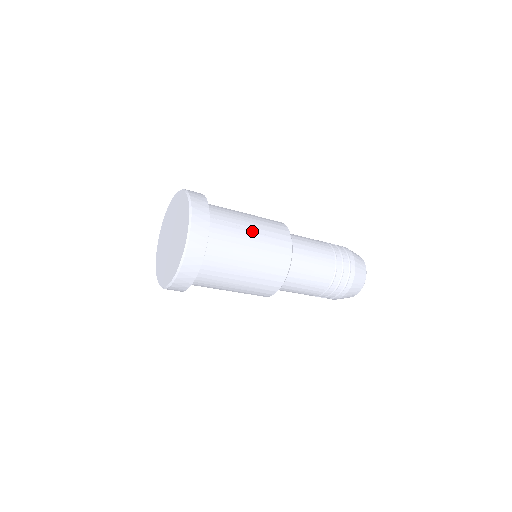
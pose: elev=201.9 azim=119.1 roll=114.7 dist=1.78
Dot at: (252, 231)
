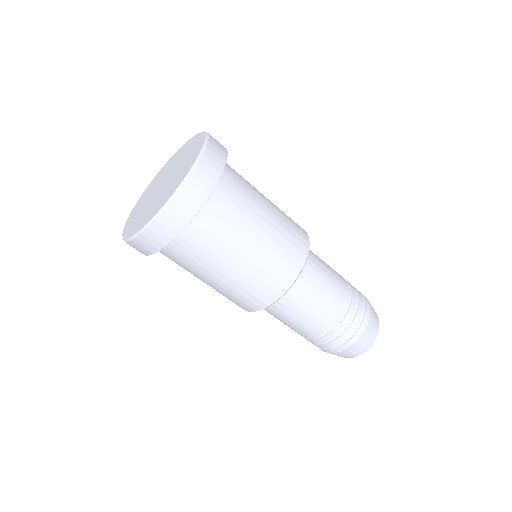
Dot at: occluded
